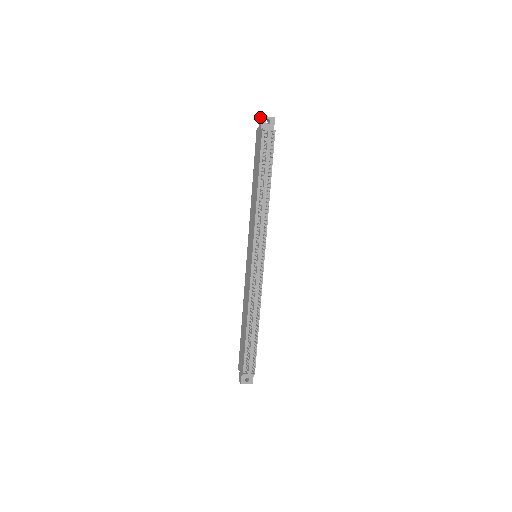
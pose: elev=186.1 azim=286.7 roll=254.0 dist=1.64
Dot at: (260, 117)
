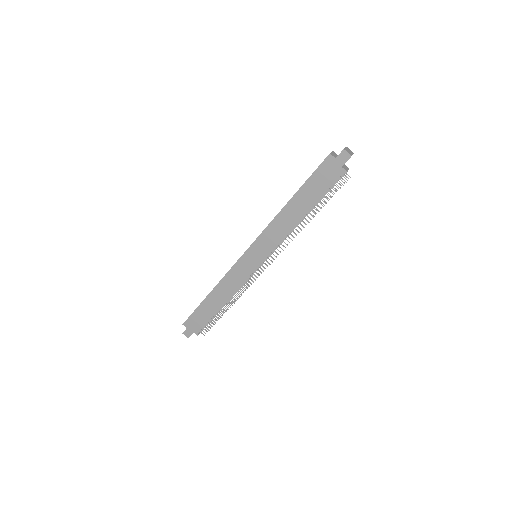
Dot at: (347, 153)
